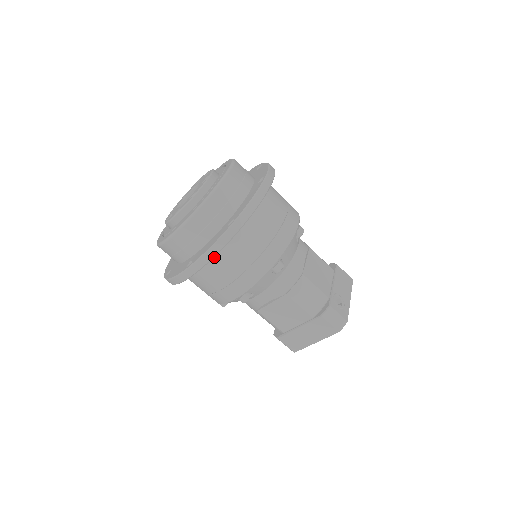
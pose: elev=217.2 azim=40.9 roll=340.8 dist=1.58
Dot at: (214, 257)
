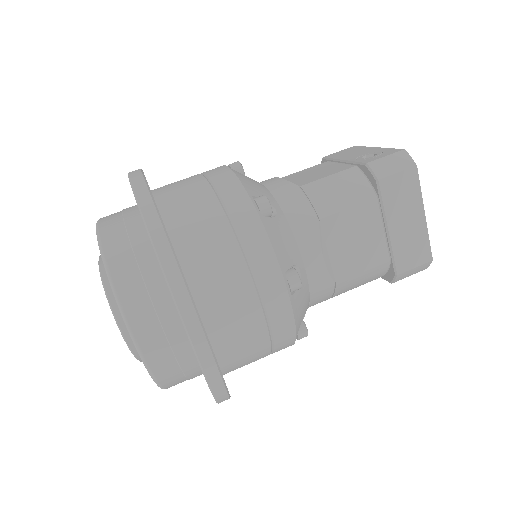
Dot at: (196, 291)
